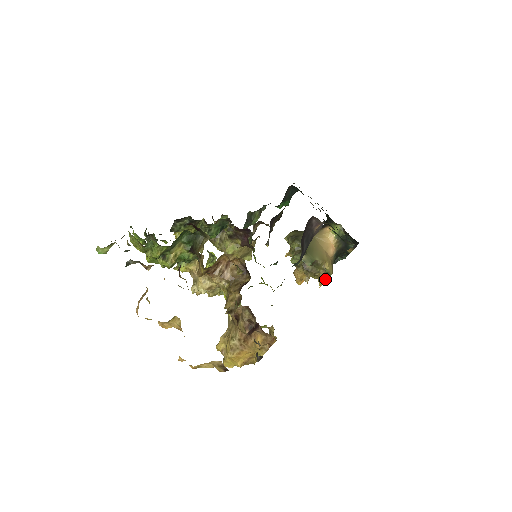
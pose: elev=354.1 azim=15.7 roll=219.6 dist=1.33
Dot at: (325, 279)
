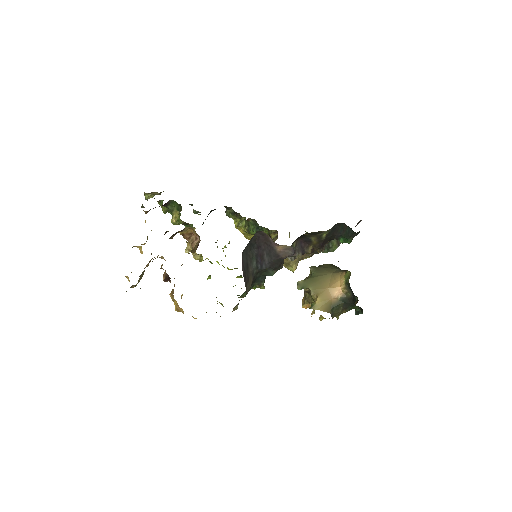
Dot at: (314, 312)
